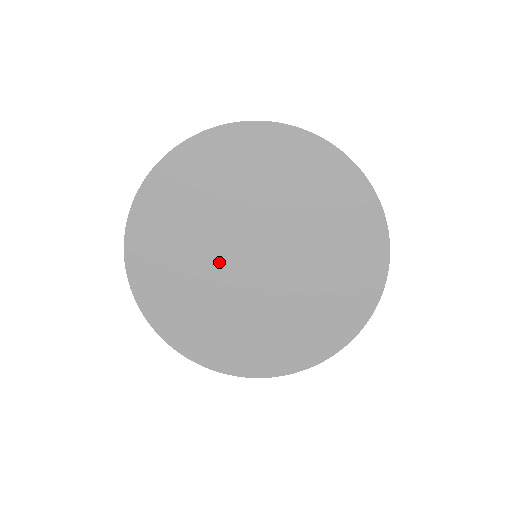
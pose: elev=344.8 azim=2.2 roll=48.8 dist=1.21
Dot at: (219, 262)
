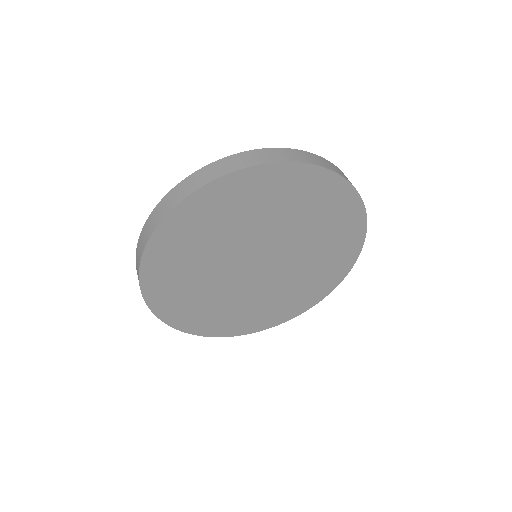
Dot at: (233, 281)
